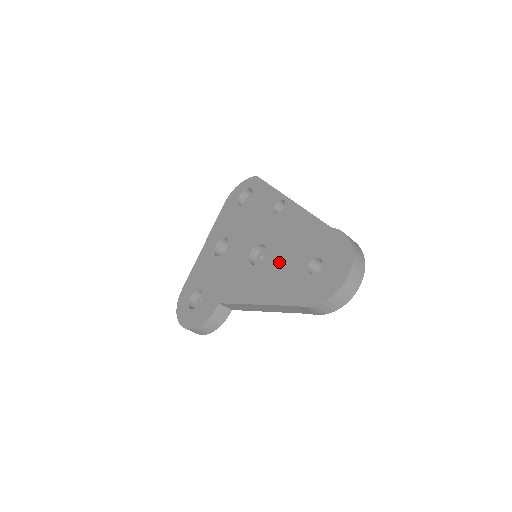
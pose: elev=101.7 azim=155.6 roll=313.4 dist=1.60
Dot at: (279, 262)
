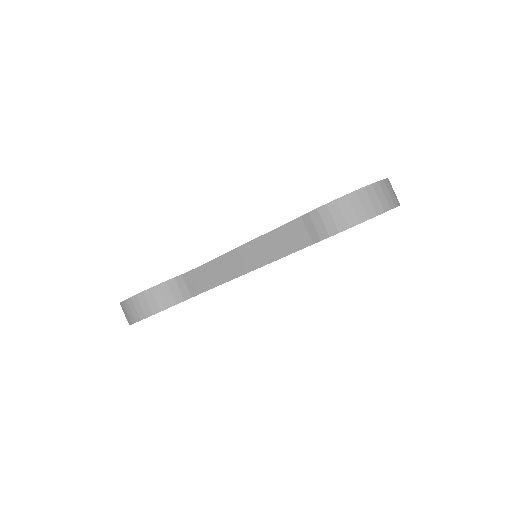
Dot at: occluded
